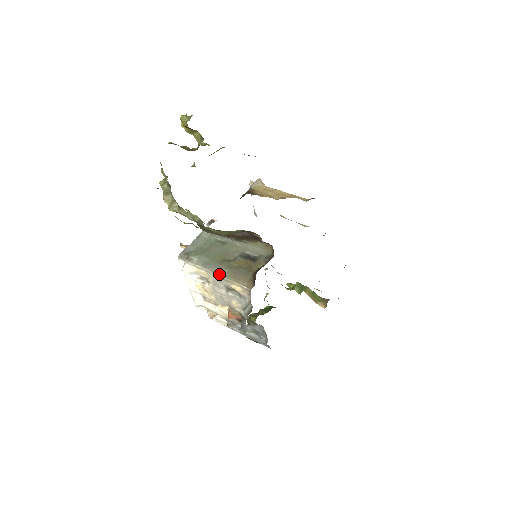
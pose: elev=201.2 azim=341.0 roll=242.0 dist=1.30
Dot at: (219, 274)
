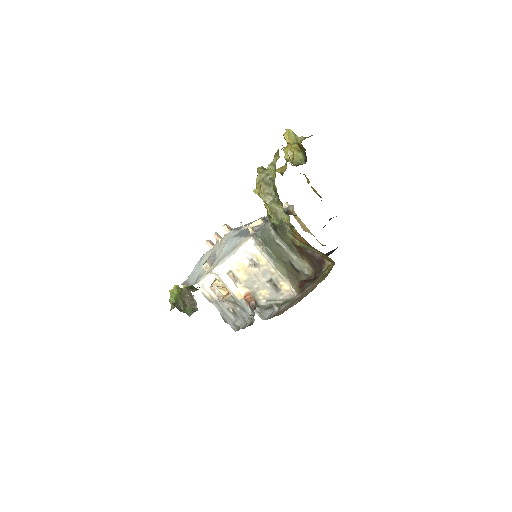
Dot at: (278, 269)
